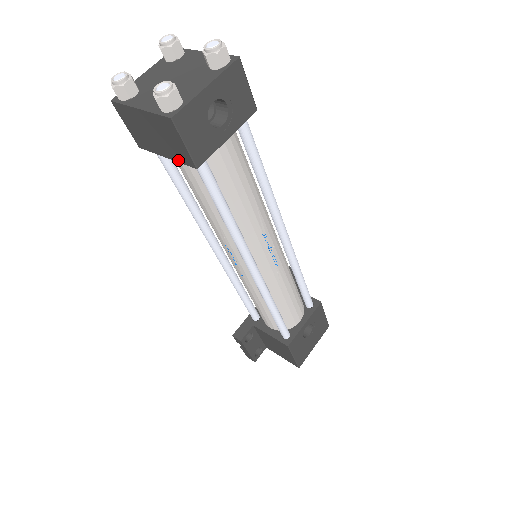
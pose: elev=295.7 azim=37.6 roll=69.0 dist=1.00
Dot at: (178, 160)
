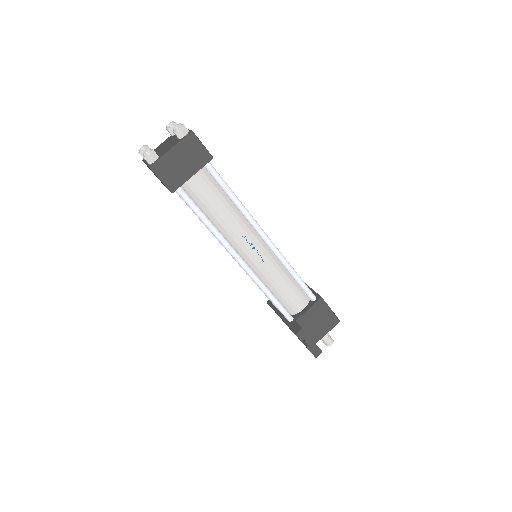
Dot at: (201, 167)
